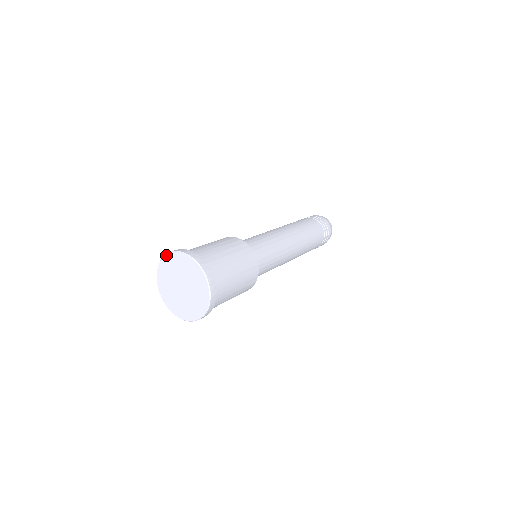
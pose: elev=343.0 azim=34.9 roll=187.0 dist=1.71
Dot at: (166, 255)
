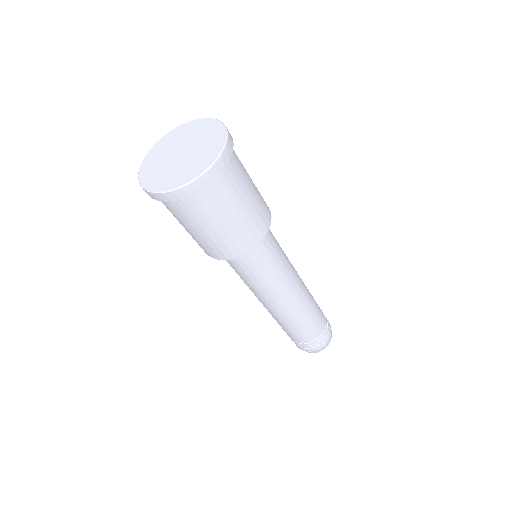
Dot at: (144, 158)
